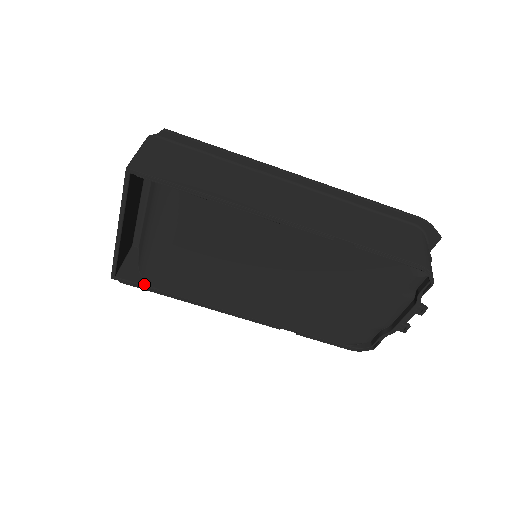
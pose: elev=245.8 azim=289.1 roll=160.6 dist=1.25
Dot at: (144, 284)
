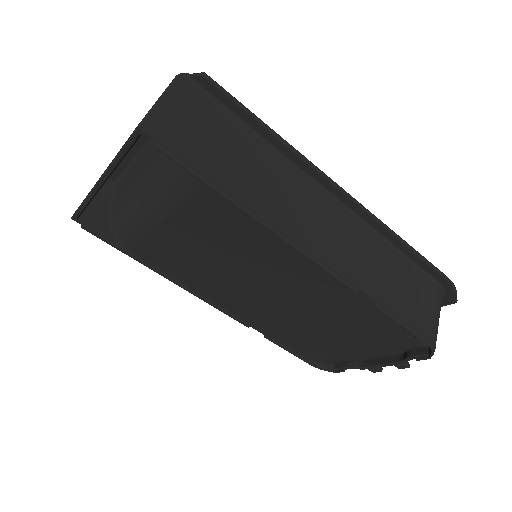
Dot at: (111, 238)
